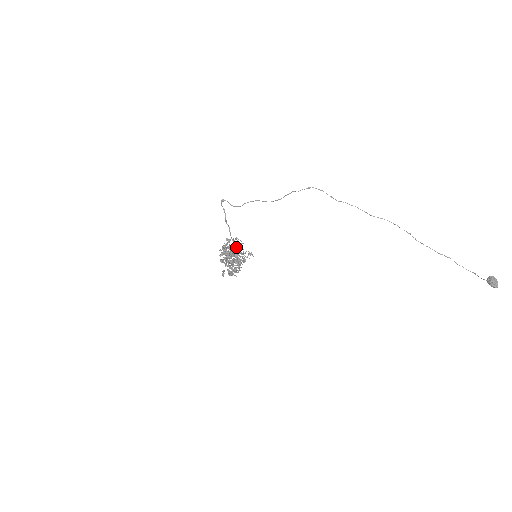
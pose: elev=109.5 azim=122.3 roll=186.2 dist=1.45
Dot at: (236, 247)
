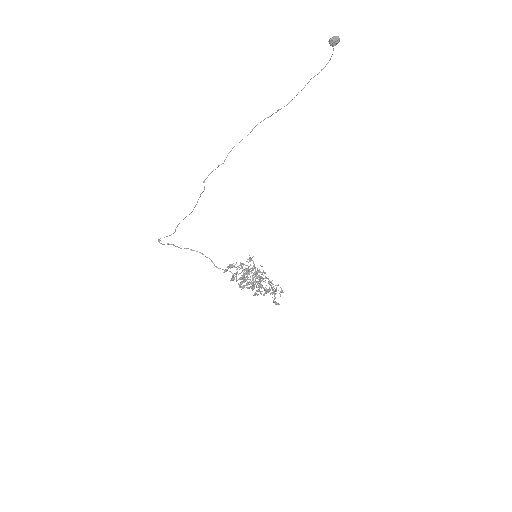
Dot at: occluded
